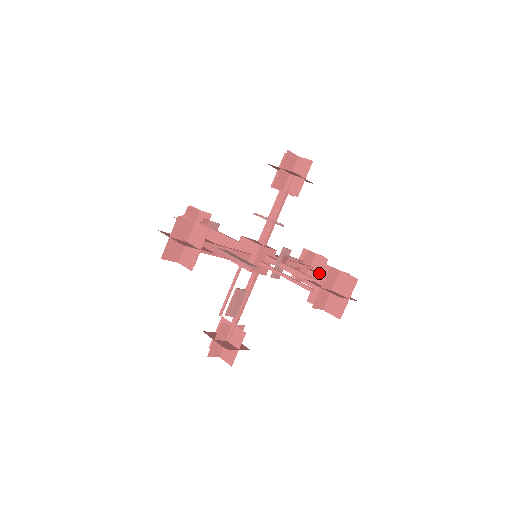
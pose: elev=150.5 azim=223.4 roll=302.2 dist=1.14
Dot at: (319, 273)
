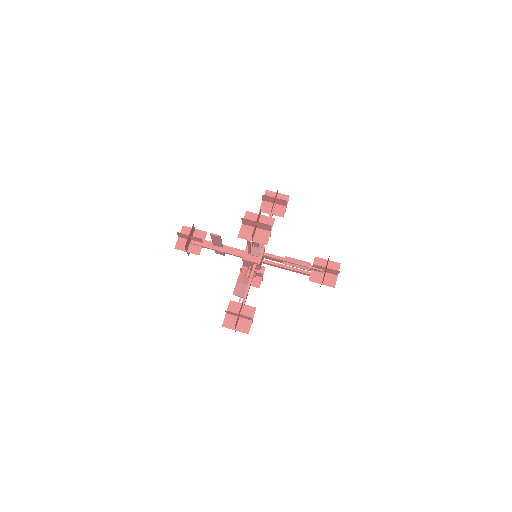
Dot at: occluded
